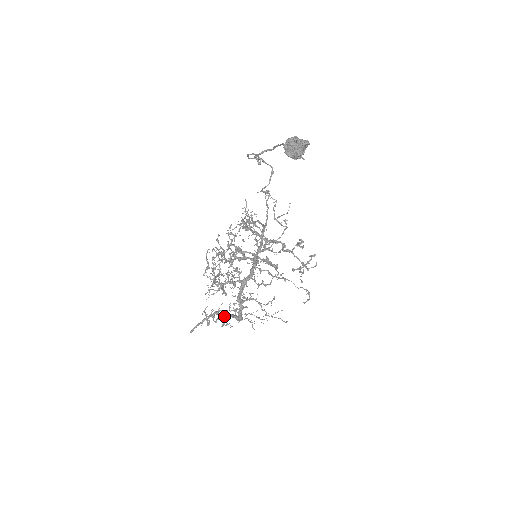
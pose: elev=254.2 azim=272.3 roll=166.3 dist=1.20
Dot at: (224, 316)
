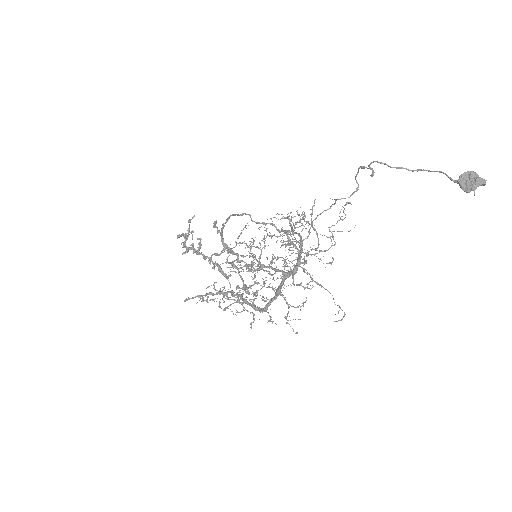
Dot at: (238, 300)
